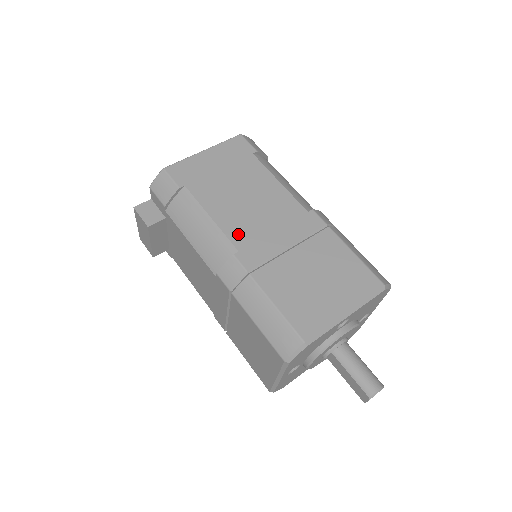
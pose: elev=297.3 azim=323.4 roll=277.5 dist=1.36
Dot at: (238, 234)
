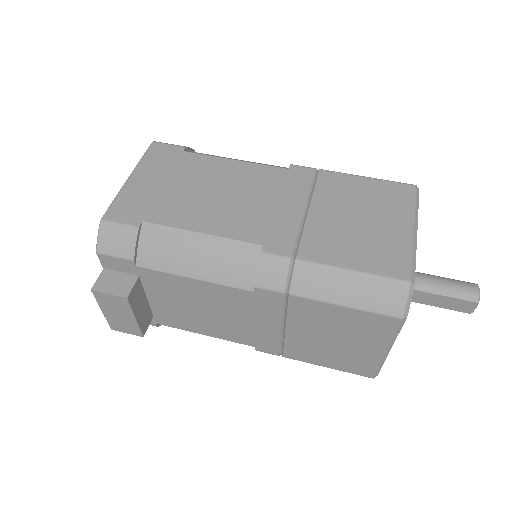
Dot at: (245, 230)
